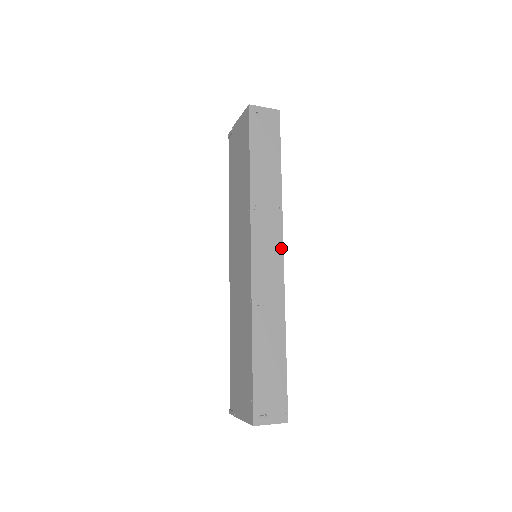
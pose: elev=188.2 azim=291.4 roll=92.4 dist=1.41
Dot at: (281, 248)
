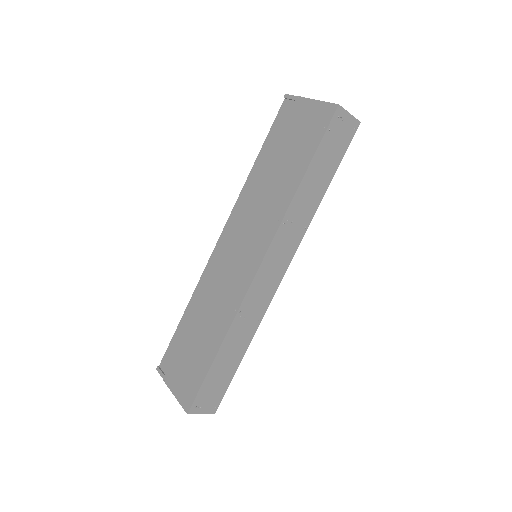
Dot at: (286, 267)
